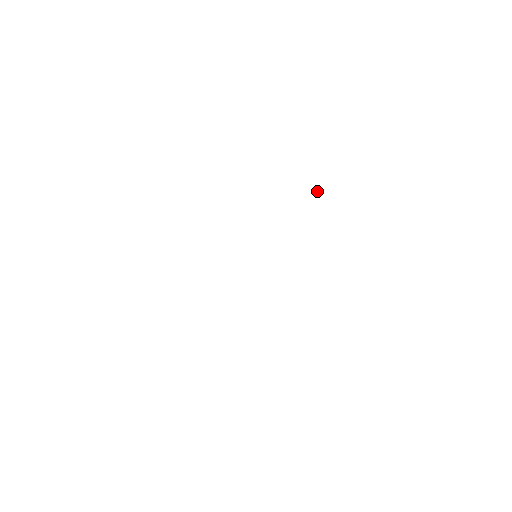
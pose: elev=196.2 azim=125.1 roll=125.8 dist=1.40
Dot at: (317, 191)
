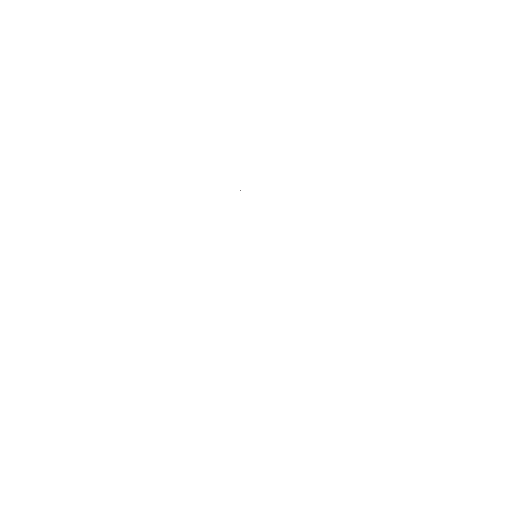
Dot at: occluded
